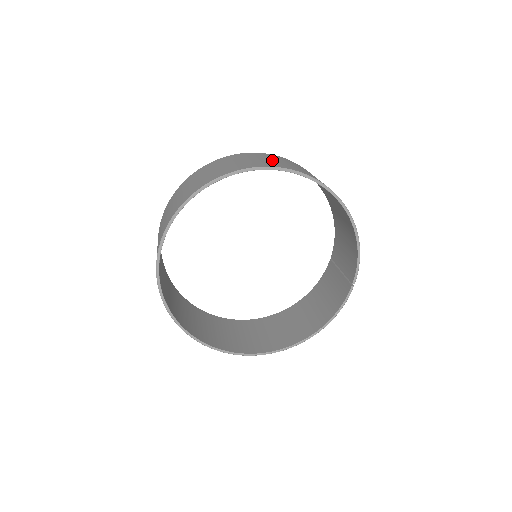
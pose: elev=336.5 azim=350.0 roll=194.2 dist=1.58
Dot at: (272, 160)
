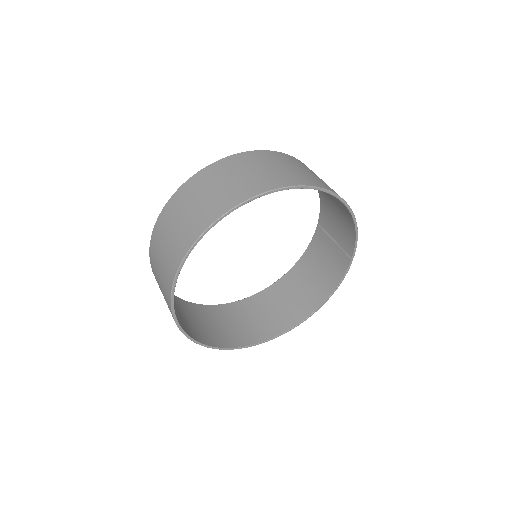
Dot at: (262, 170)
